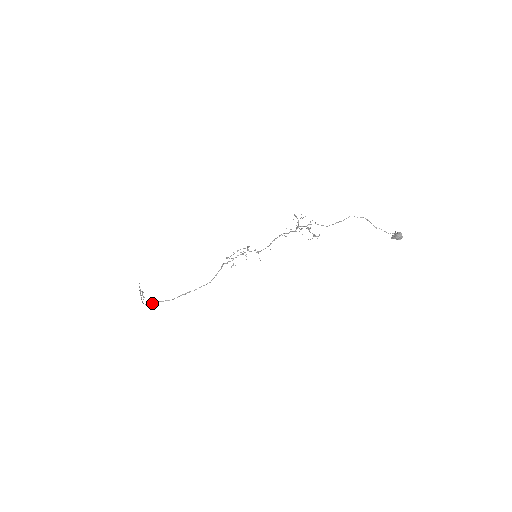
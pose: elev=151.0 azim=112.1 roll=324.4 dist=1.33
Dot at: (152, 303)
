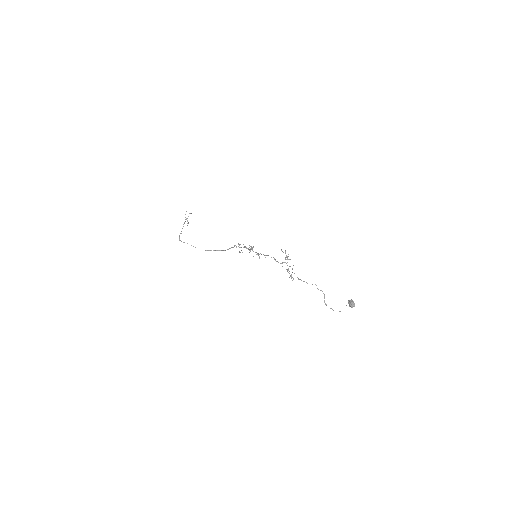
Dot at: occluded
